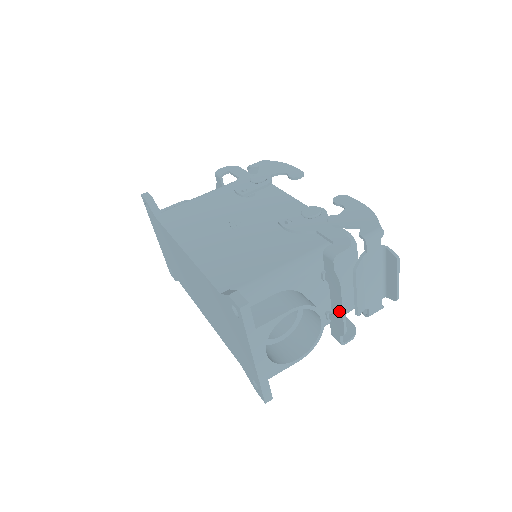
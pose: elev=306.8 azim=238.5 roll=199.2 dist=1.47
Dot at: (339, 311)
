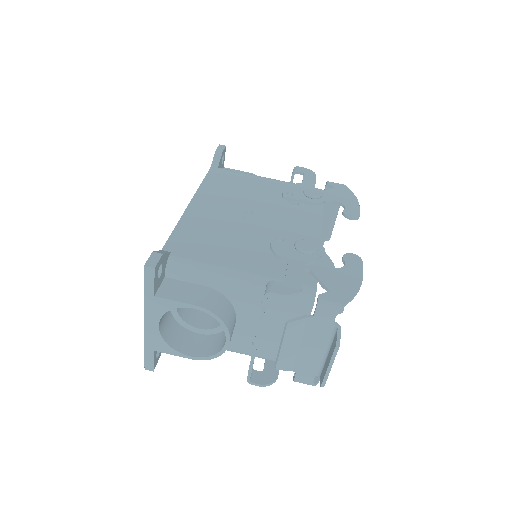
Dot at: occluded
